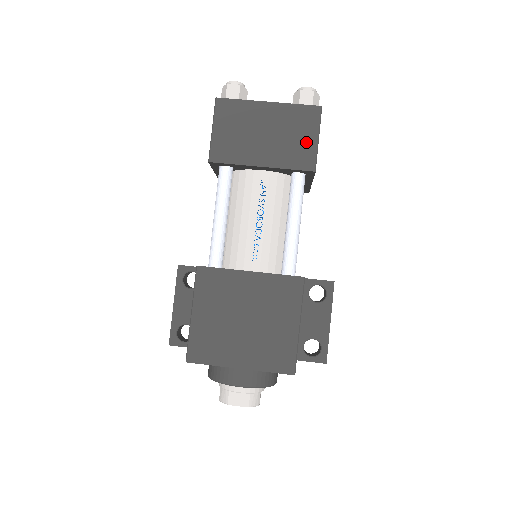
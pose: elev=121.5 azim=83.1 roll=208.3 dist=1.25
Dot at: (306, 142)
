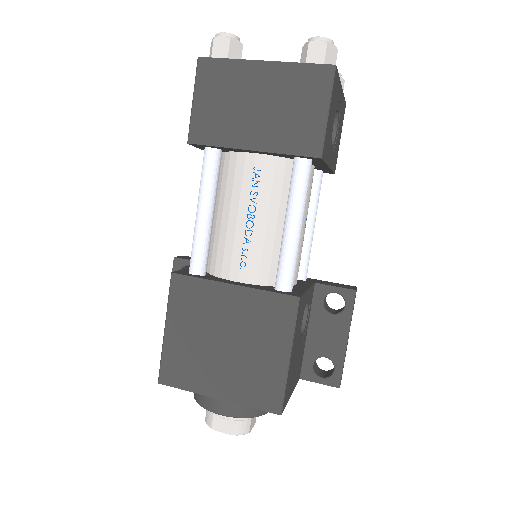
Dot at: (311, 117)
